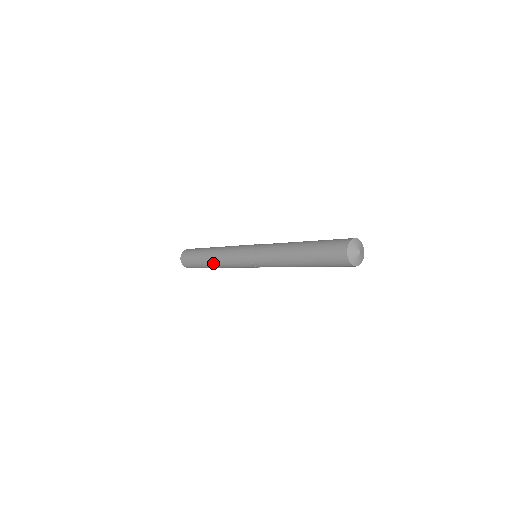
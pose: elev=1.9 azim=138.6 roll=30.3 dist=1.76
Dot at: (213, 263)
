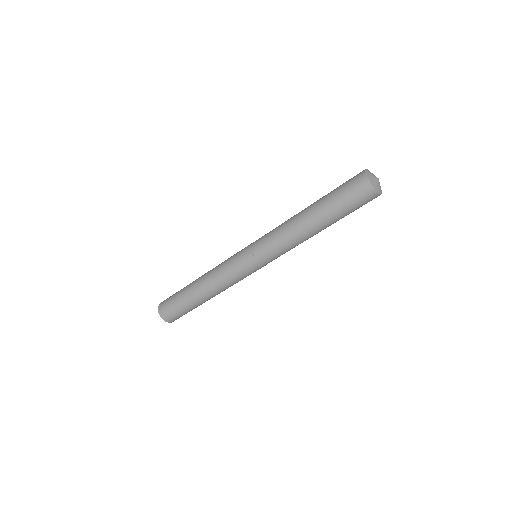
Dot at: (206, 293)
